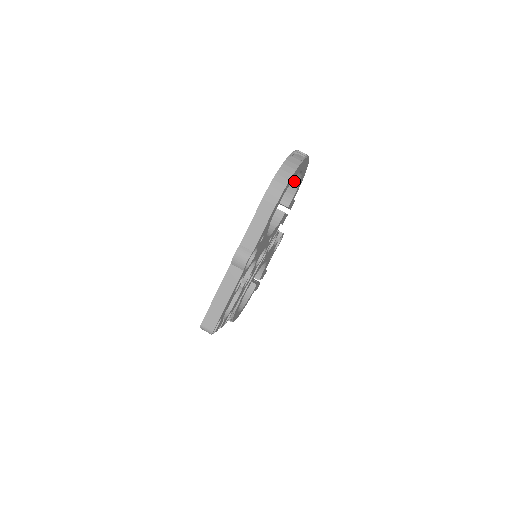
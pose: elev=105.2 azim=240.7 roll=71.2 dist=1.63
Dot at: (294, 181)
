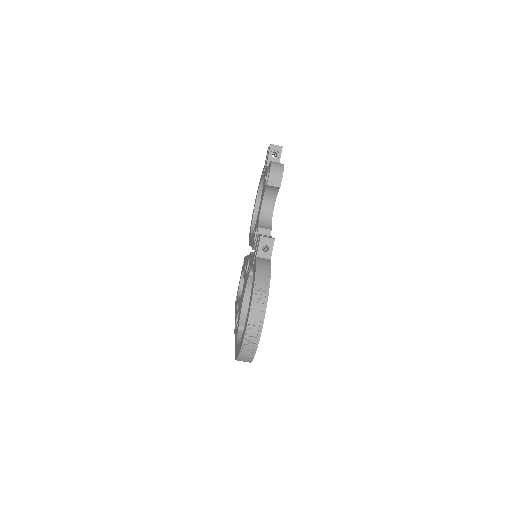
Dot at: occluded
